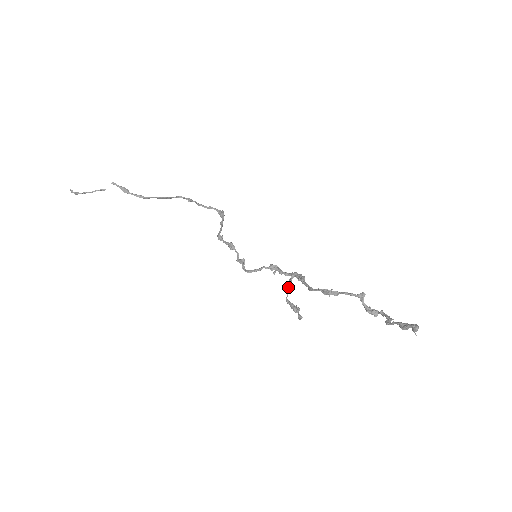
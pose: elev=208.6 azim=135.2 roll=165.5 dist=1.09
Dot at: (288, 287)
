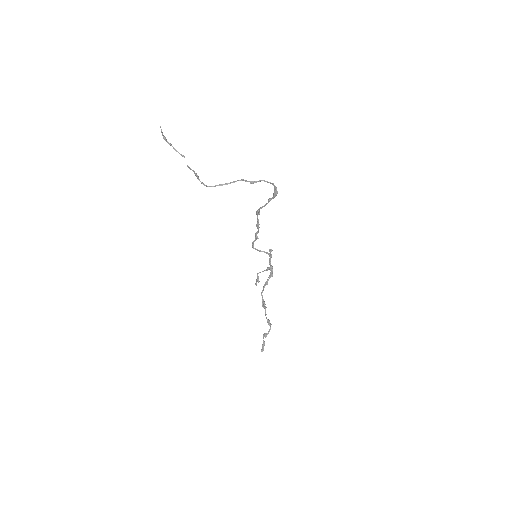
Dot at: (263, 271)
